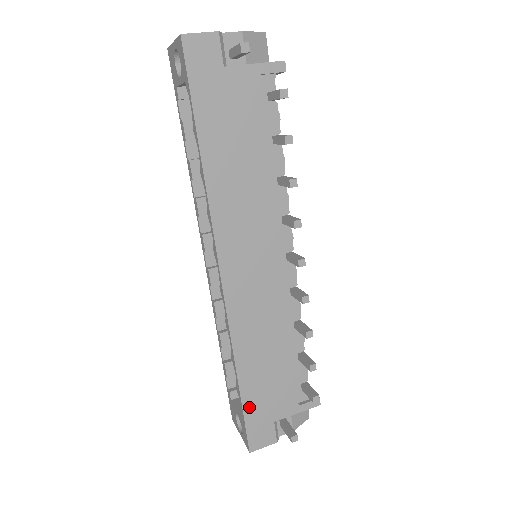
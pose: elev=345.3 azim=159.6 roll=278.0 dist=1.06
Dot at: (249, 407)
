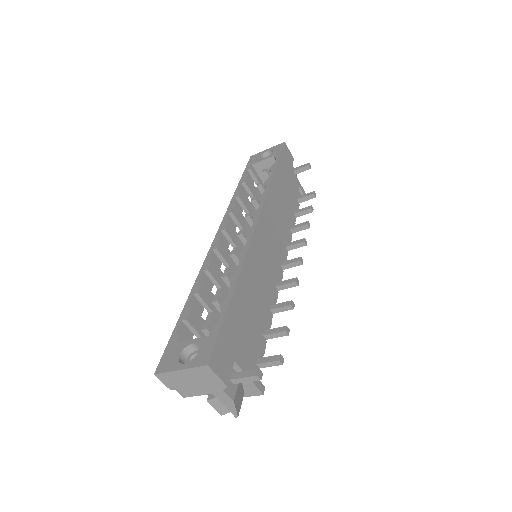
Dot at: (228, 321)
